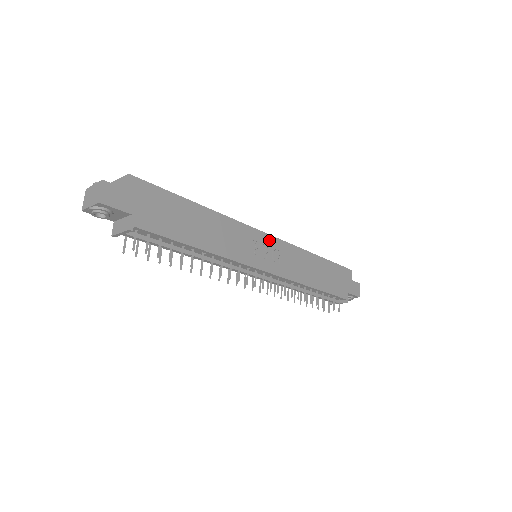
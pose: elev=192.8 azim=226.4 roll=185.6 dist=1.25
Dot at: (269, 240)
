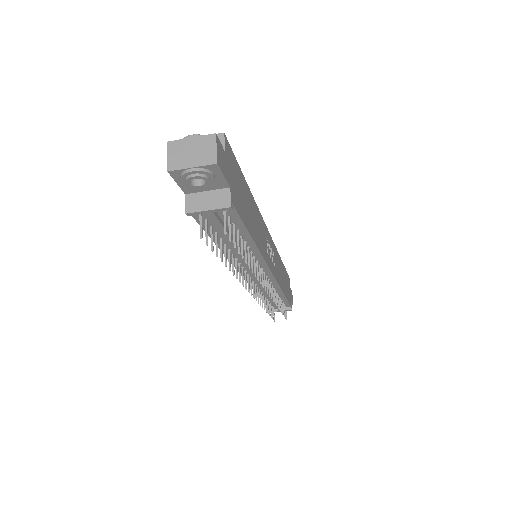
Dot at: (270, 239)
